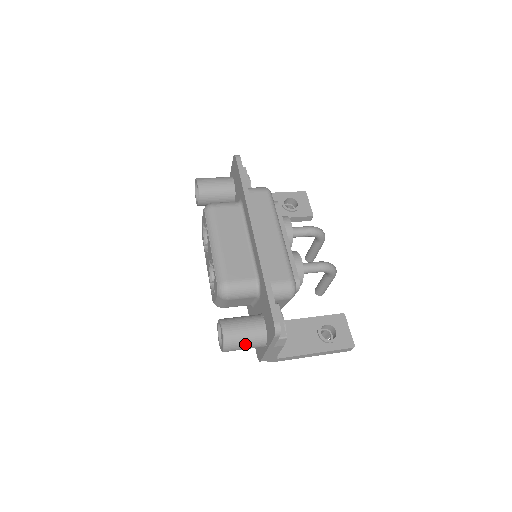
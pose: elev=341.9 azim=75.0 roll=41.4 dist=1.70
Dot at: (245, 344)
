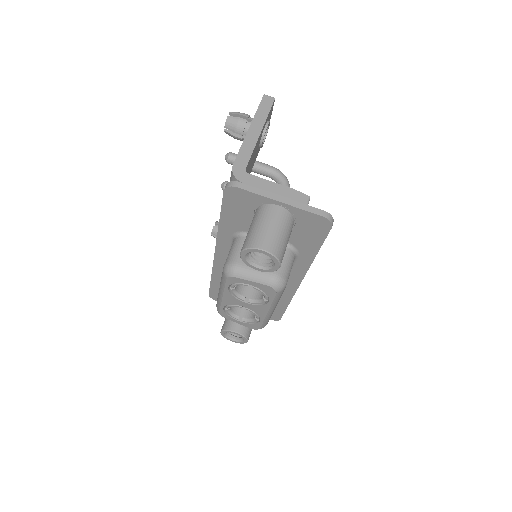
Dot at: occluded
